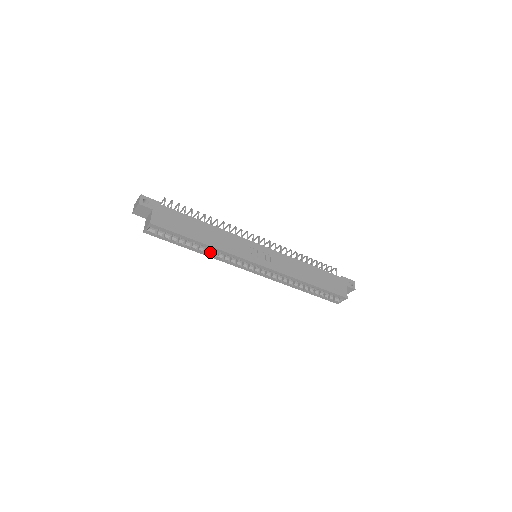
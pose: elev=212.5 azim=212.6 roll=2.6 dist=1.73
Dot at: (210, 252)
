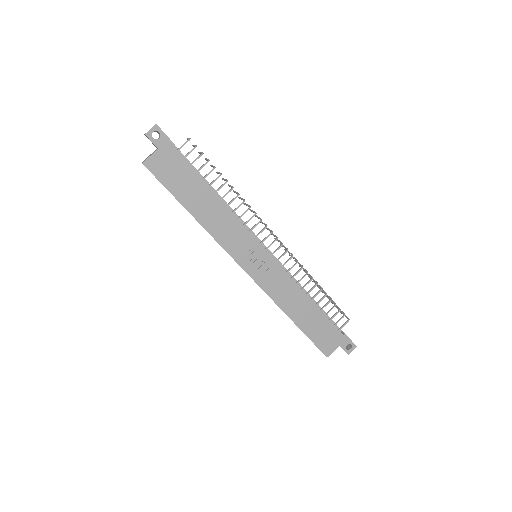
Dot at: occluded
